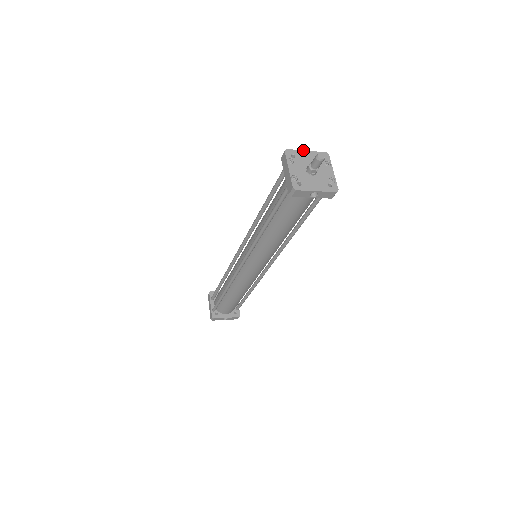
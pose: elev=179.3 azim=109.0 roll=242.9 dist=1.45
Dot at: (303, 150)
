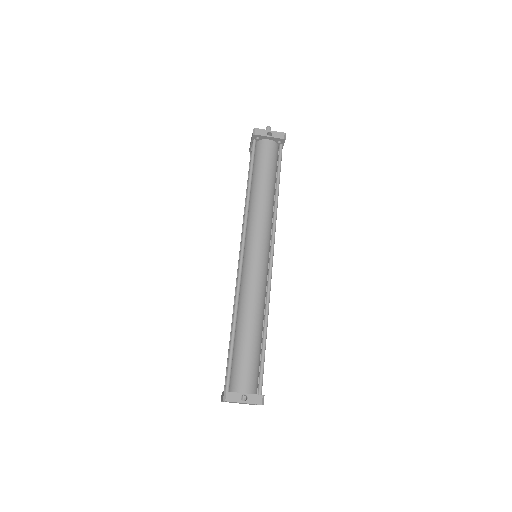
Dot at: occluded
